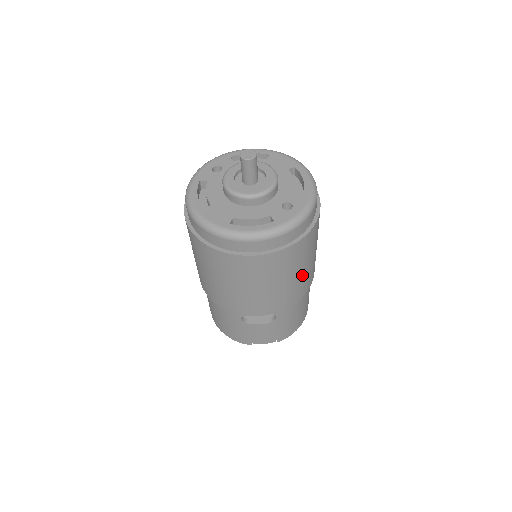
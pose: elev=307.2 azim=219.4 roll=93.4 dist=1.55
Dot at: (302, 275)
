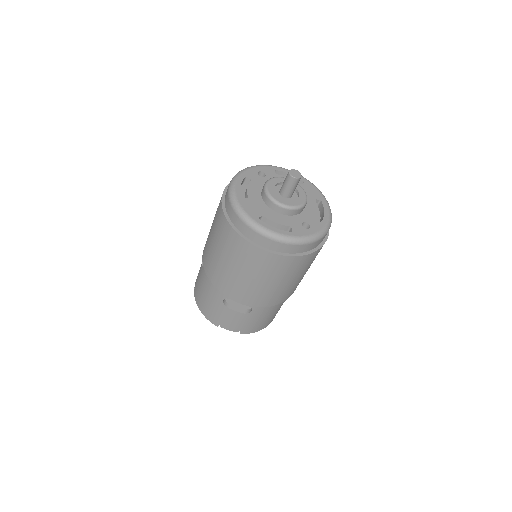
Dot at: (289, 285)
